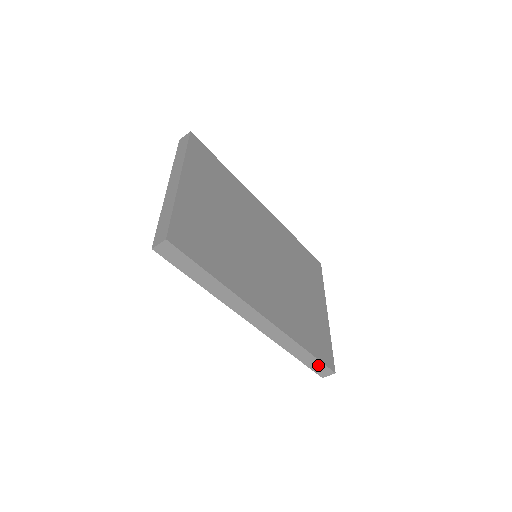
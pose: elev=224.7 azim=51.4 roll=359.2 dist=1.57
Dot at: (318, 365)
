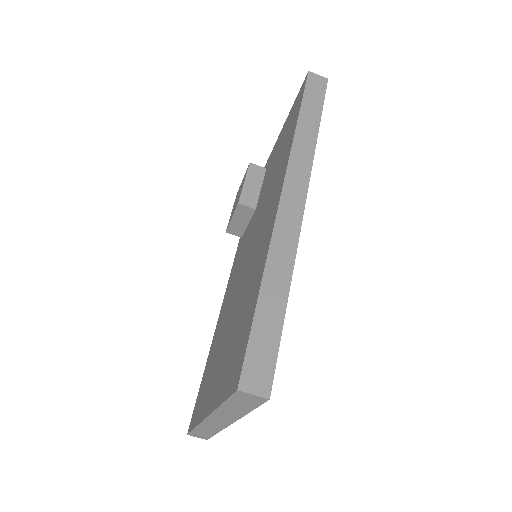
Dot at: (267, 347)
